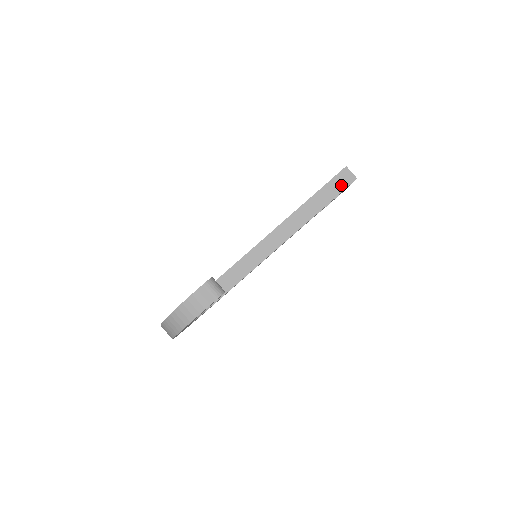
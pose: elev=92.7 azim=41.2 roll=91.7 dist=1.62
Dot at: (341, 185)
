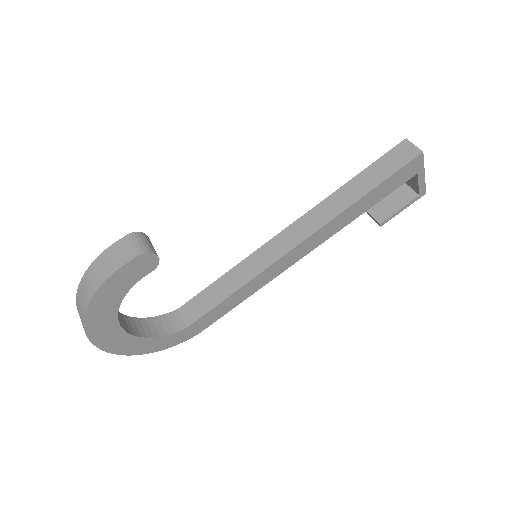
Dot at: (397, 162)
